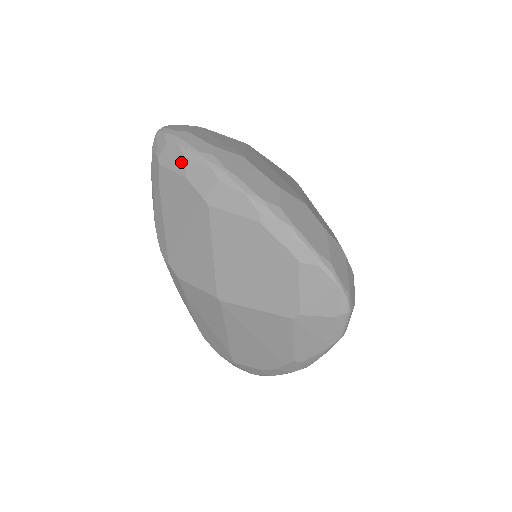
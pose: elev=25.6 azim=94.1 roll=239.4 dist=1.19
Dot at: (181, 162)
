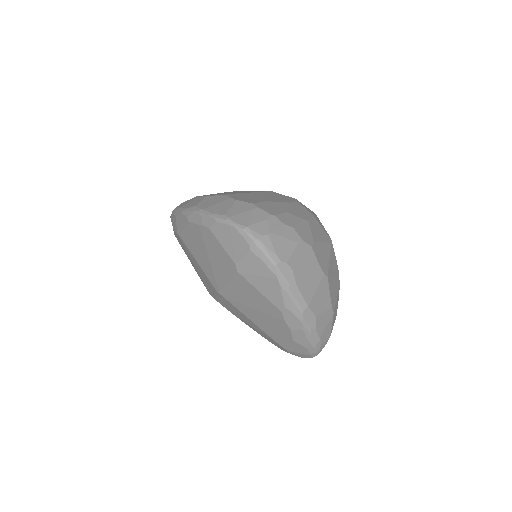
Dot at: occluded
